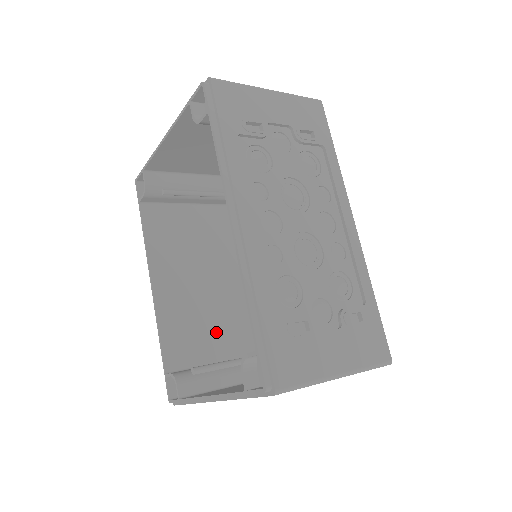
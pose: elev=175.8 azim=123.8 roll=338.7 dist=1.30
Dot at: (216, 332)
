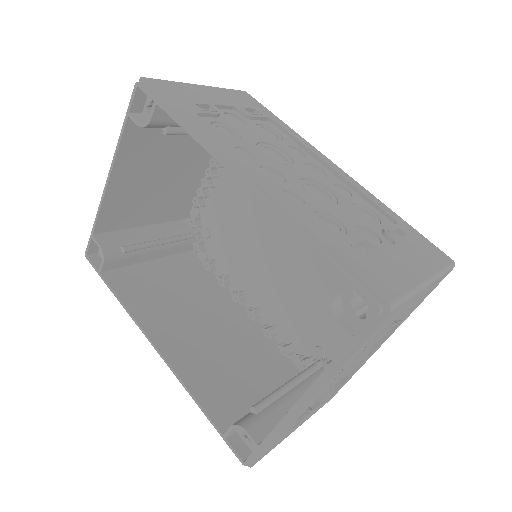
Dot at: (249, 371)
